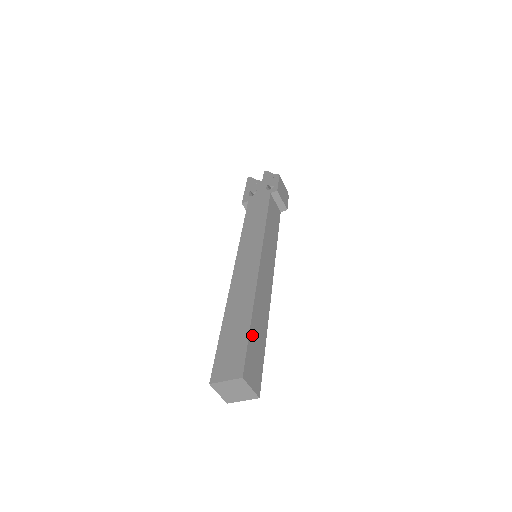
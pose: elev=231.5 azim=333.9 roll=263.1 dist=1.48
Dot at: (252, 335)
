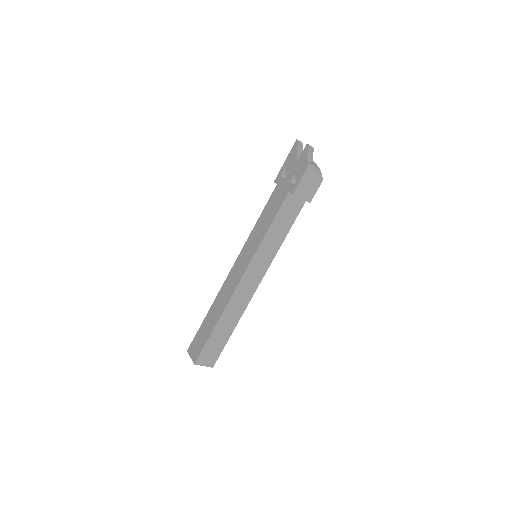
Dot at: (213, 337)
